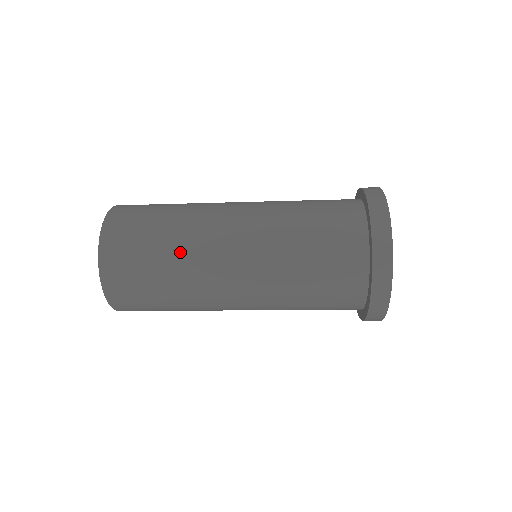
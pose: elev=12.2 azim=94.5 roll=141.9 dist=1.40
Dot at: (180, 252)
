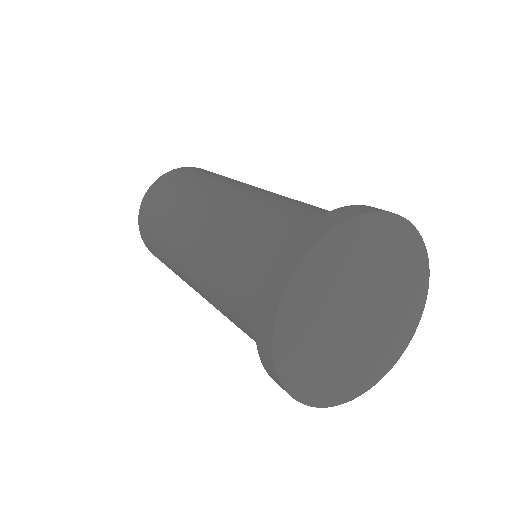
Dot at: occluded
